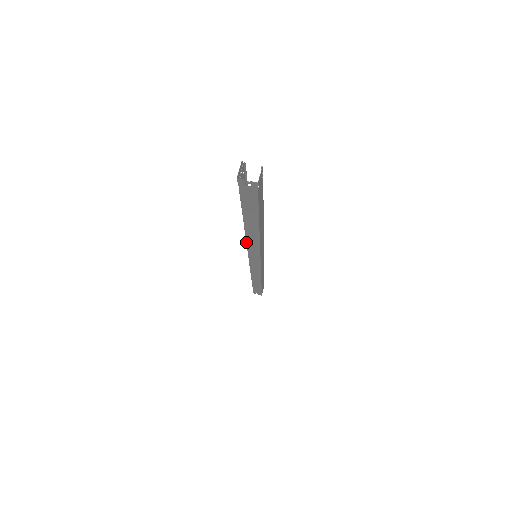
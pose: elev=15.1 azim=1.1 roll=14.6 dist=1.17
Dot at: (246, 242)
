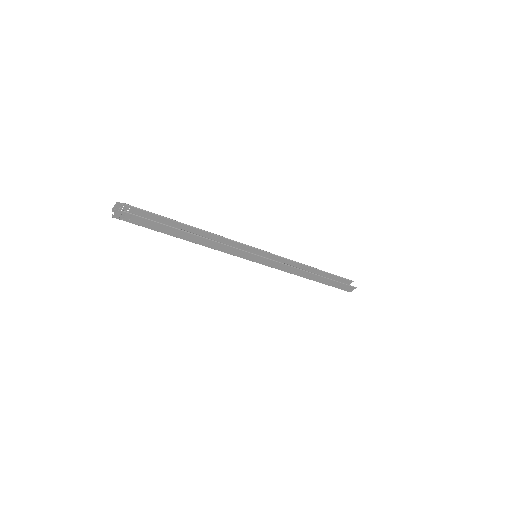
Dot at: occluded
